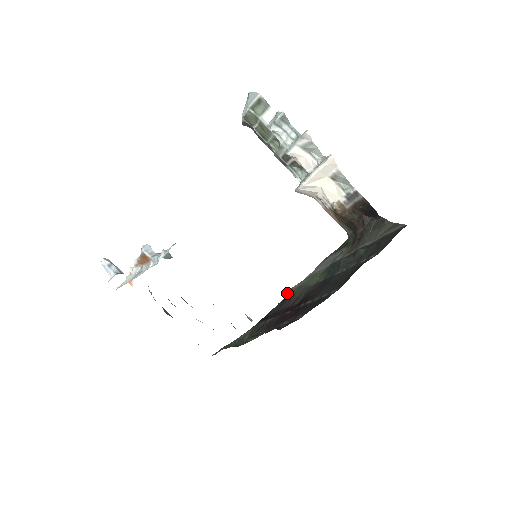
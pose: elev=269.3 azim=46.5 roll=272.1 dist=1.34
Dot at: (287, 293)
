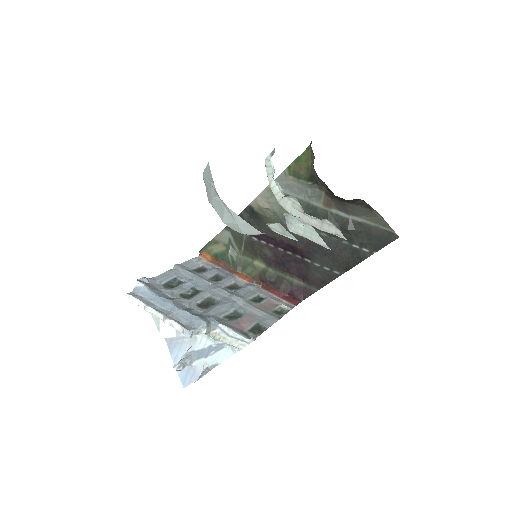
Dot at: (256, 207)
